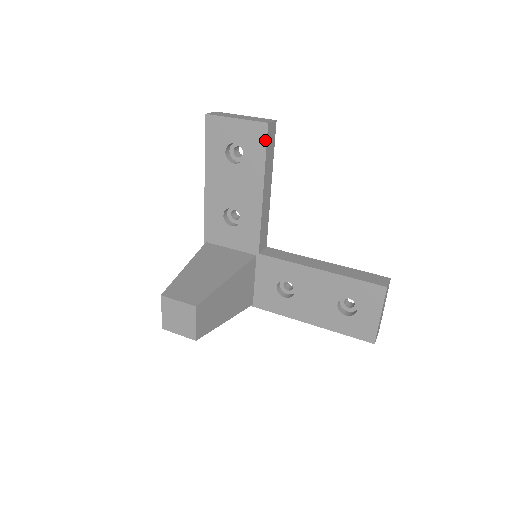
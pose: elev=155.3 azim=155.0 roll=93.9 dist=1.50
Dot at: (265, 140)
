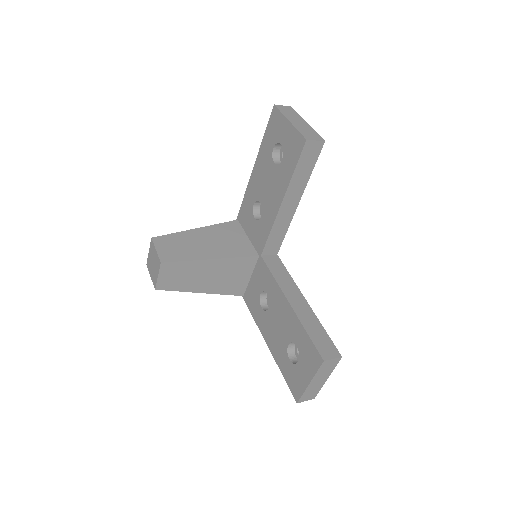
Dot at: (299, 155)
